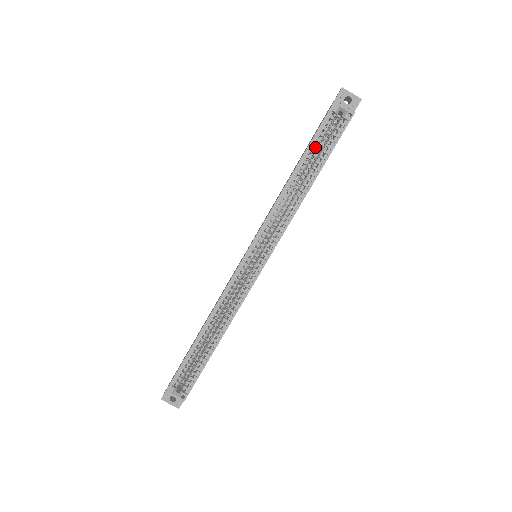
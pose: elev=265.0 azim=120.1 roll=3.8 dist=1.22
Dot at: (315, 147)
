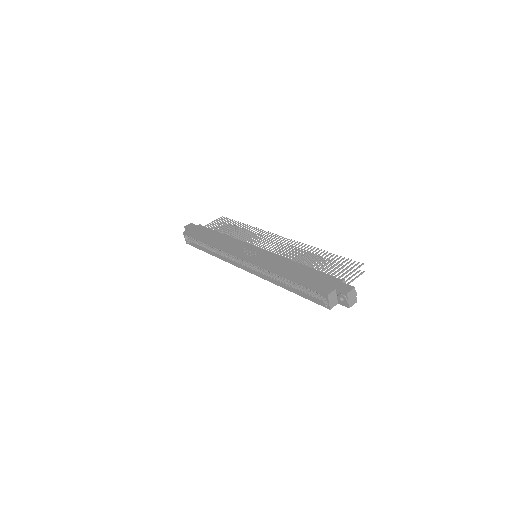
Dot at: (303, 286)
